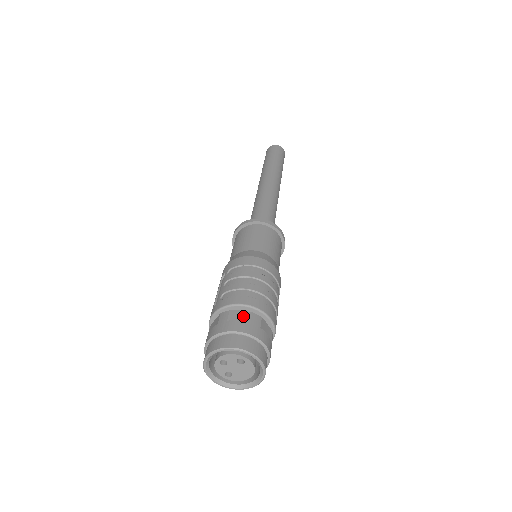
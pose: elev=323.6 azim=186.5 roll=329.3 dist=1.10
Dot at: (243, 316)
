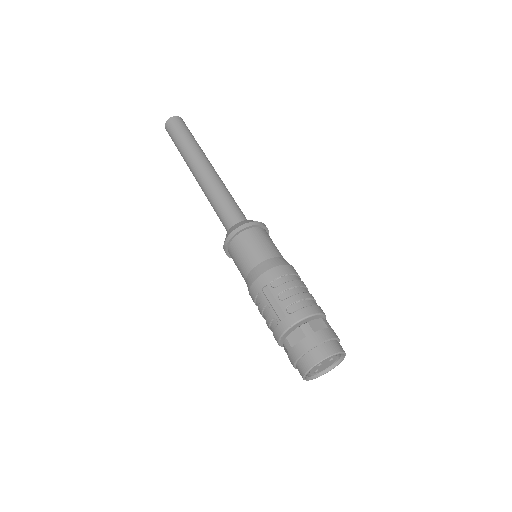
Dot at: (320, 324)
